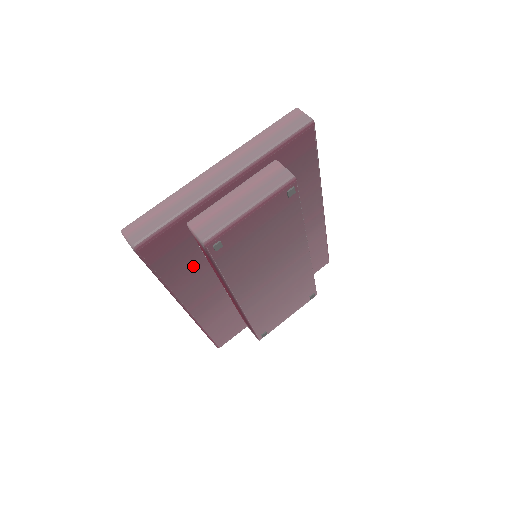
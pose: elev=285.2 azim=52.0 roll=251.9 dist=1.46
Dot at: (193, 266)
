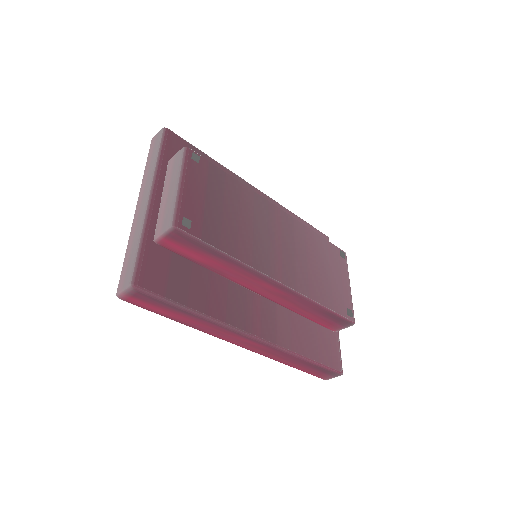
Dot at: (207, 284)
